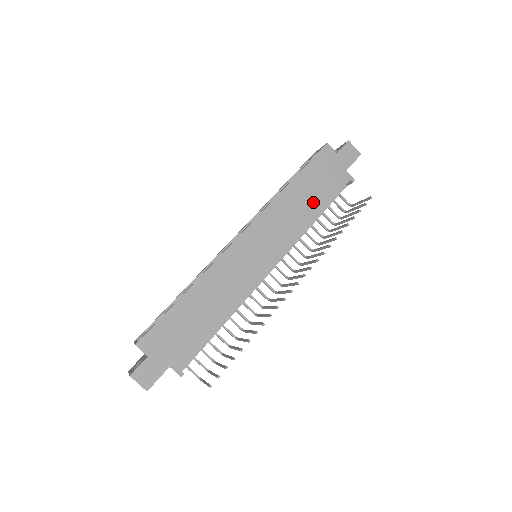
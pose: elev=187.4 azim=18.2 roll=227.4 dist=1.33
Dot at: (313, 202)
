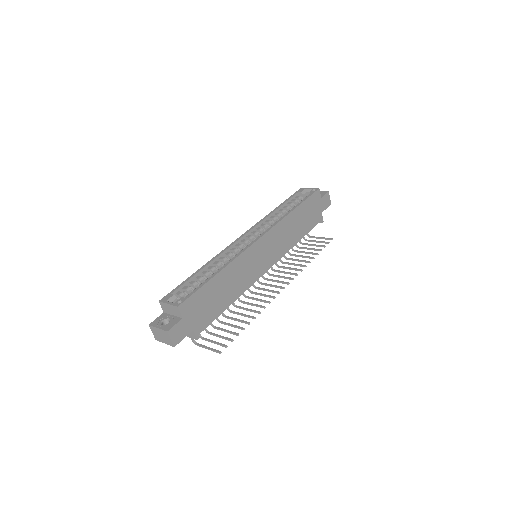
Dot at: (301, 229)
